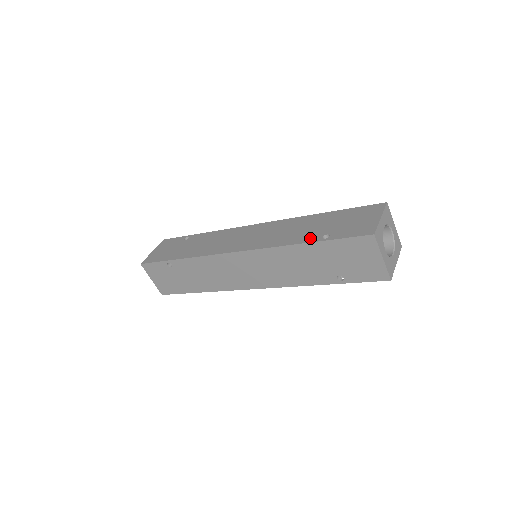
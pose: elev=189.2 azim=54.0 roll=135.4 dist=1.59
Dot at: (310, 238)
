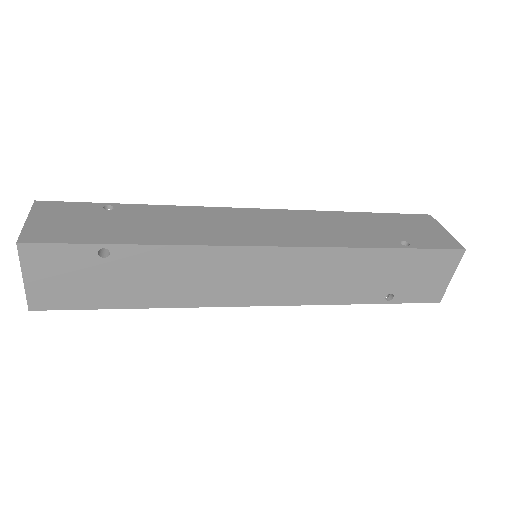
Dot at: (384, 242)
